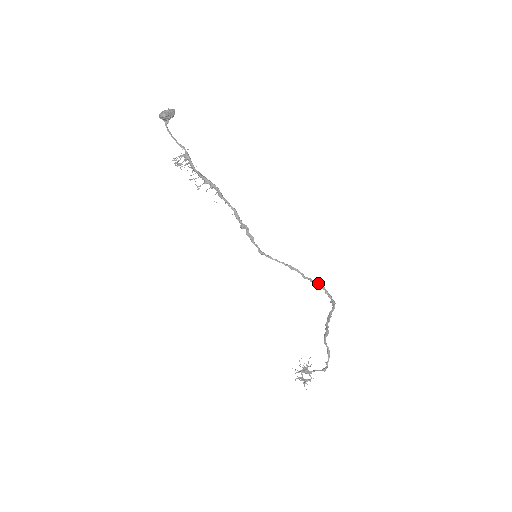
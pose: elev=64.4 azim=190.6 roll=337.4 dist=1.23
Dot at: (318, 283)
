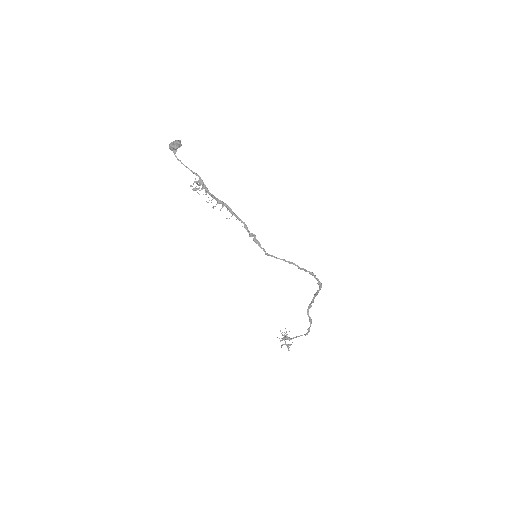
Dot at: occluded
